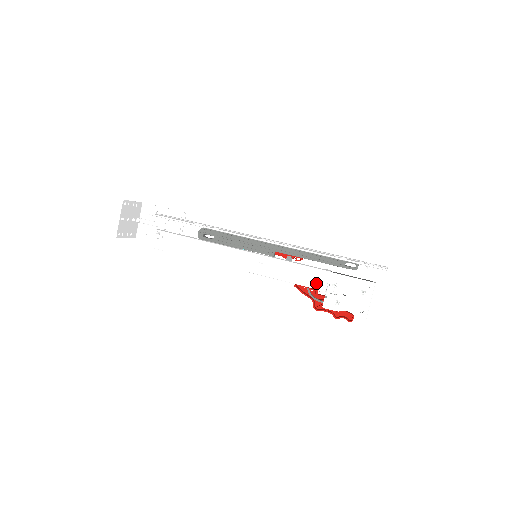
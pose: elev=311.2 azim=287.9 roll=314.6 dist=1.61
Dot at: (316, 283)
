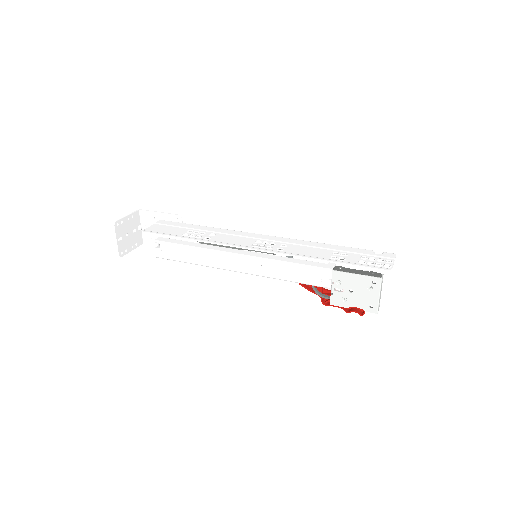
Dot at: (319, 282)
